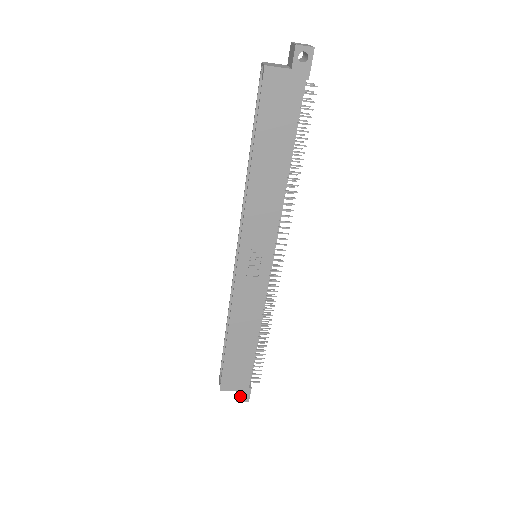
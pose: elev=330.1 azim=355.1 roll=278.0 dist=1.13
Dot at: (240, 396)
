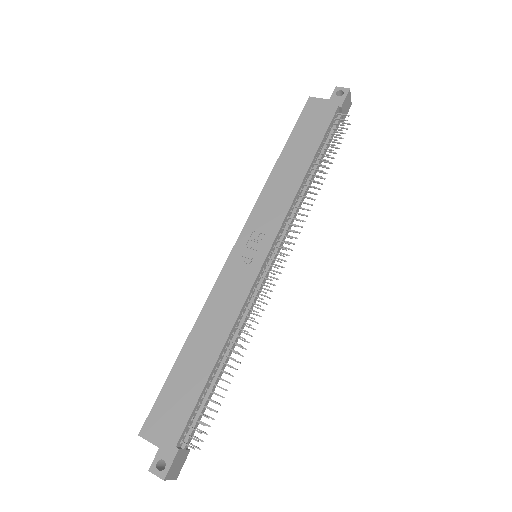
Dot at: (158, 460)
